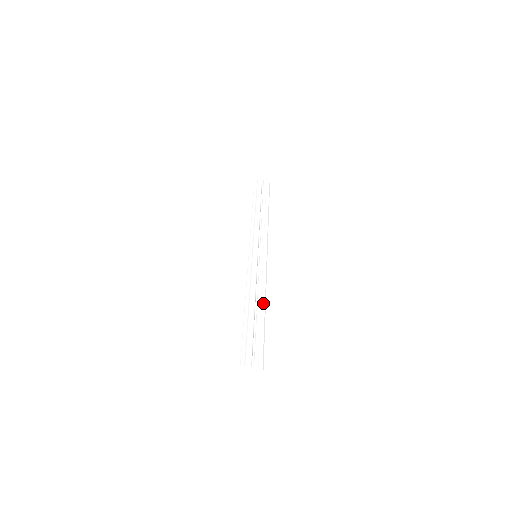
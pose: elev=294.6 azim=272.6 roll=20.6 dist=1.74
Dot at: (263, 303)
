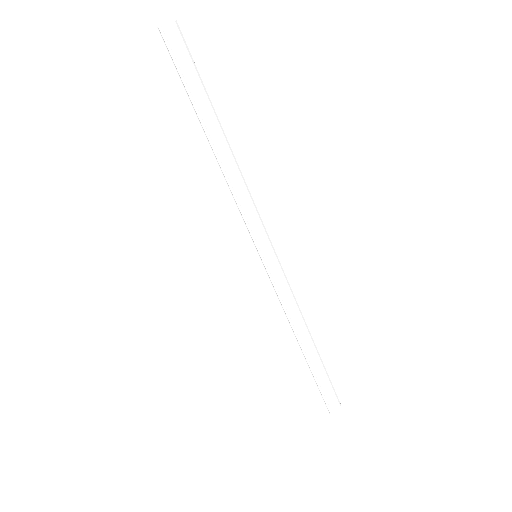
Dot at: (305, 331)
